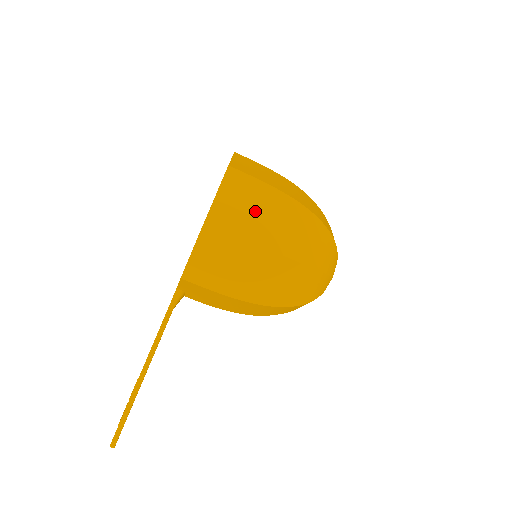
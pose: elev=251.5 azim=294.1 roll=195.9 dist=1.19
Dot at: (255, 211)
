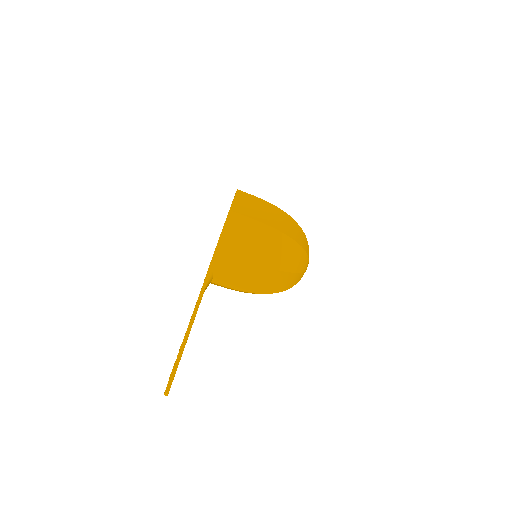
Dot at: (257, 209)
